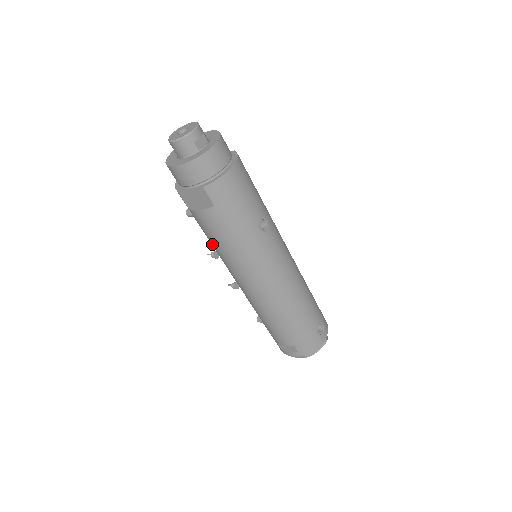
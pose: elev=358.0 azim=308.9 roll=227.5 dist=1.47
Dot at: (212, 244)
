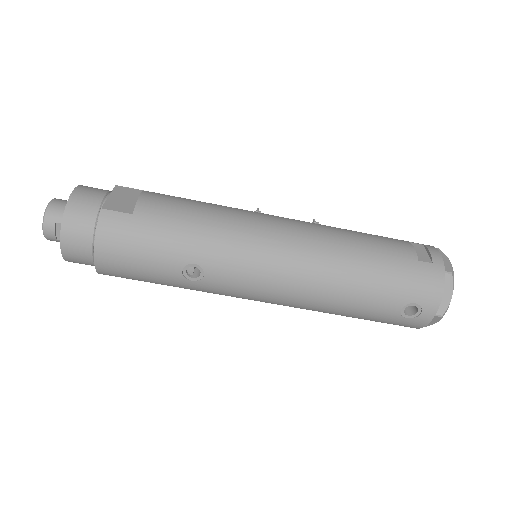
Dot at: occluded
